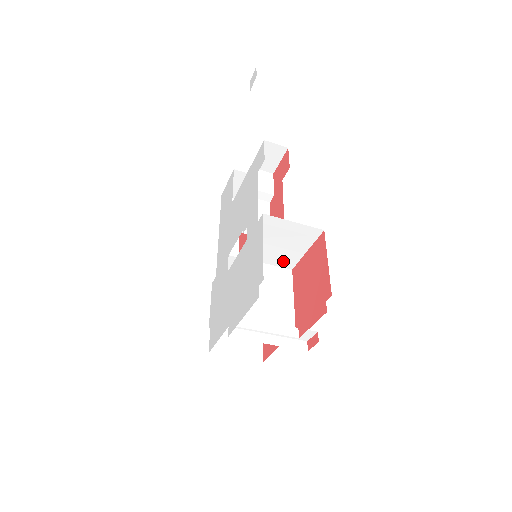
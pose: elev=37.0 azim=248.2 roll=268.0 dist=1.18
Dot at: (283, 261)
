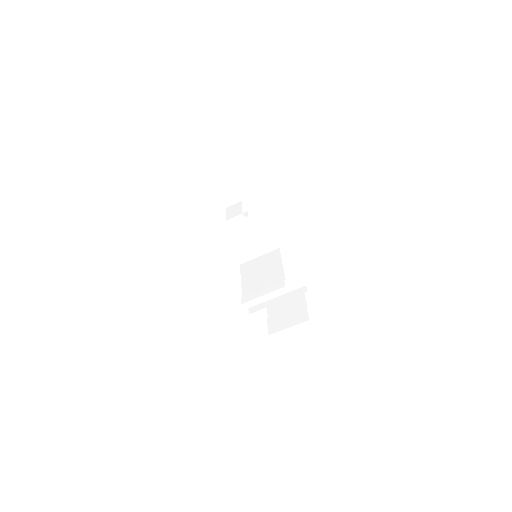
Dot at: (267, 247)
